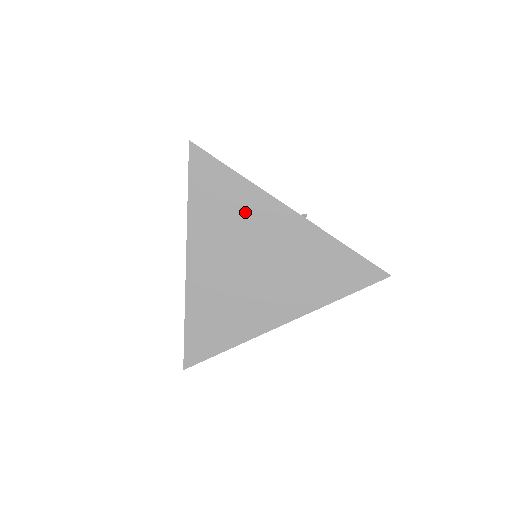
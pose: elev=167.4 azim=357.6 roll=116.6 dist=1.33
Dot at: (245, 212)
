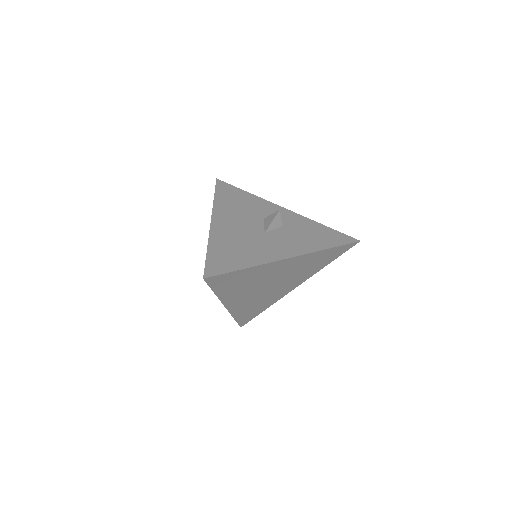
Dot at: (257, 276)
